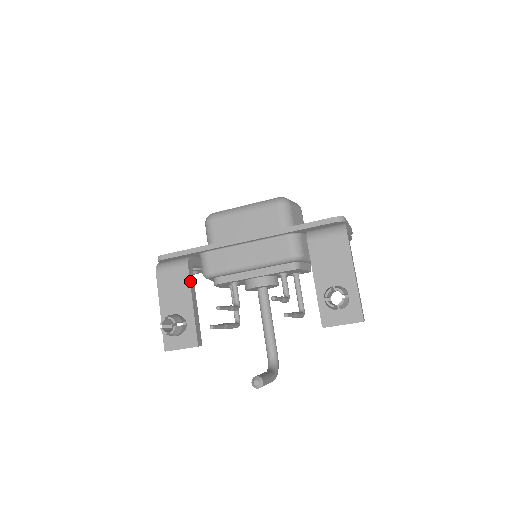
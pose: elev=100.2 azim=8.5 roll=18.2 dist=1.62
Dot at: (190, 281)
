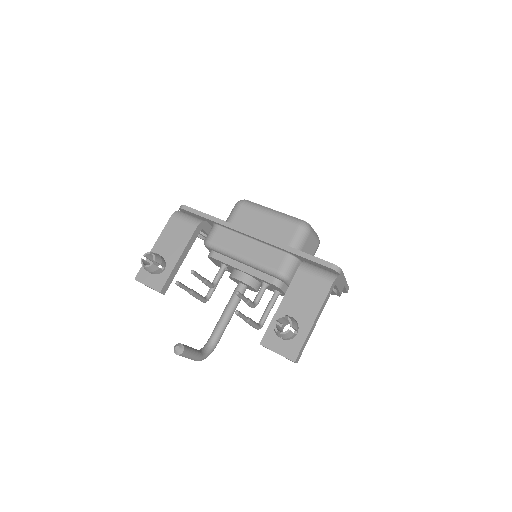
Dot at: (190, 239)
